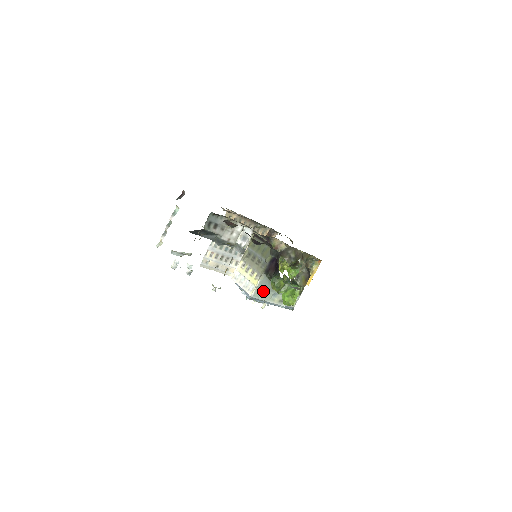
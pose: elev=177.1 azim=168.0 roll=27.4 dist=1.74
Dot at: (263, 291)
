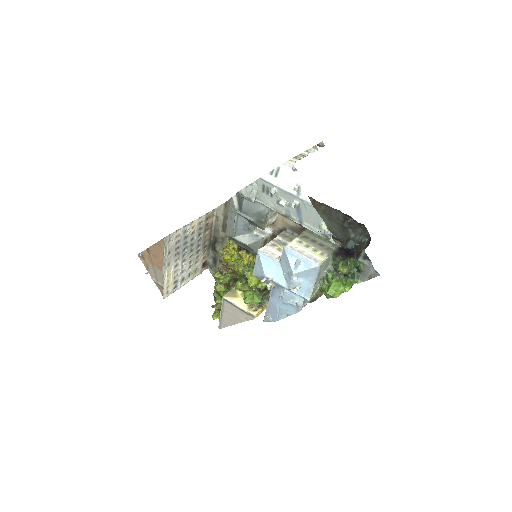
Dot at: (321, 270)
